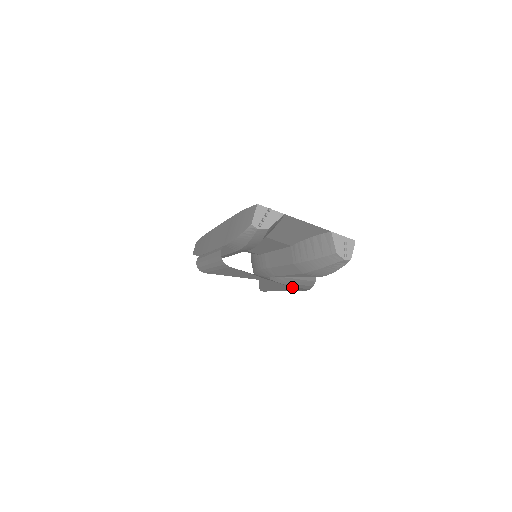
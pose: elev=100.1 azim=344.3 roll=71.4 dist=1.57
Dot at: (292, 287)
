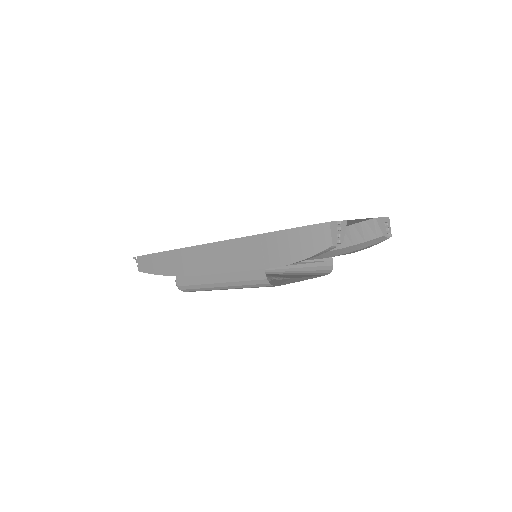
Dot at: (320, 276)
